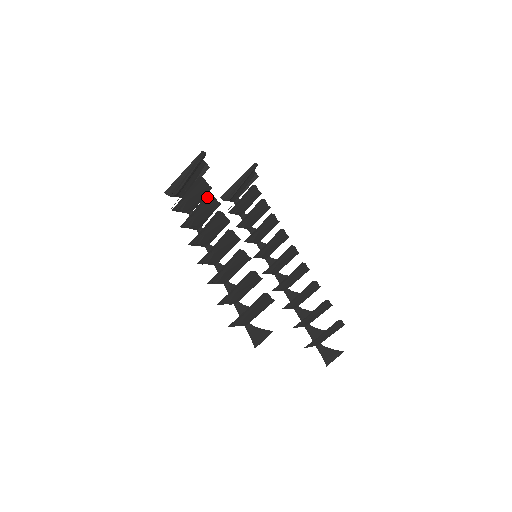
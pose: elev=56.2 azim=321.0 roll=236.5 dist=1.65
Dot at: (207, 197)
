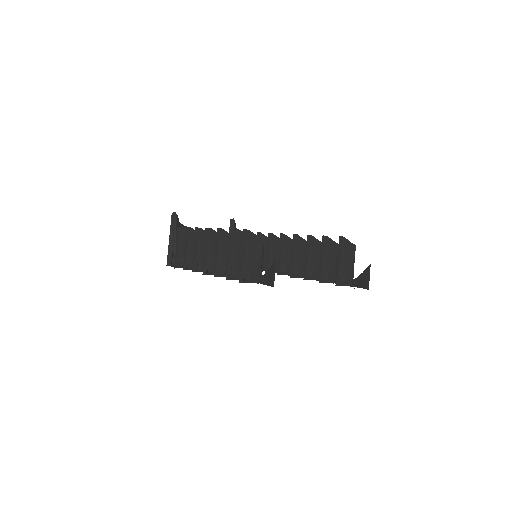
Dot at: (188, 232)
